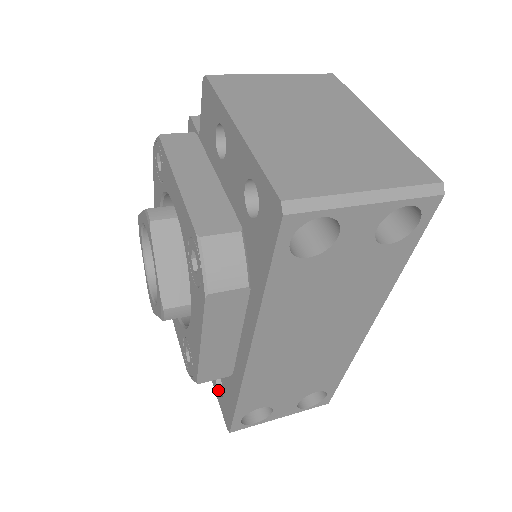
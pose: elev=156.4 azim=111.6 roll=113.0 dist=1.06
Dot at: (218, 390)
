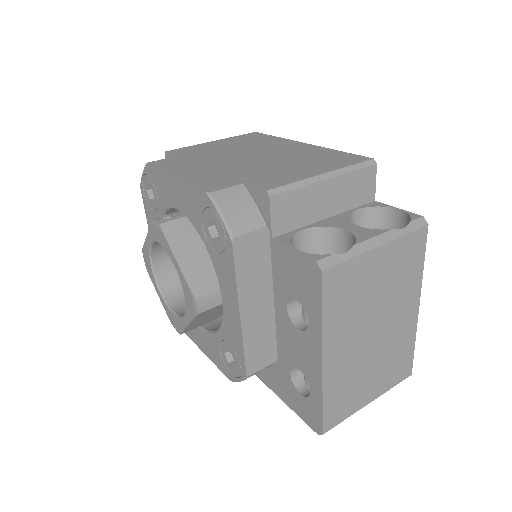
Dot at: occluded
